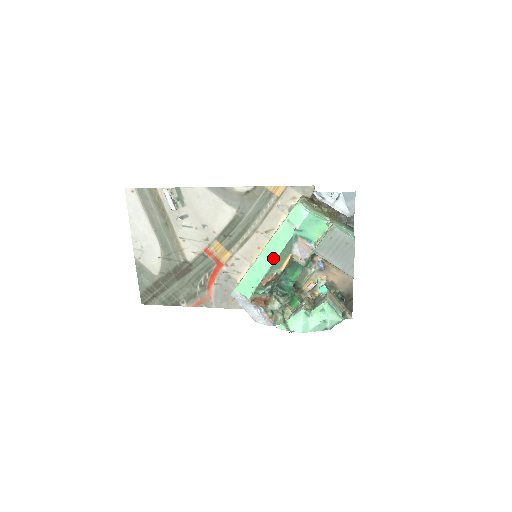
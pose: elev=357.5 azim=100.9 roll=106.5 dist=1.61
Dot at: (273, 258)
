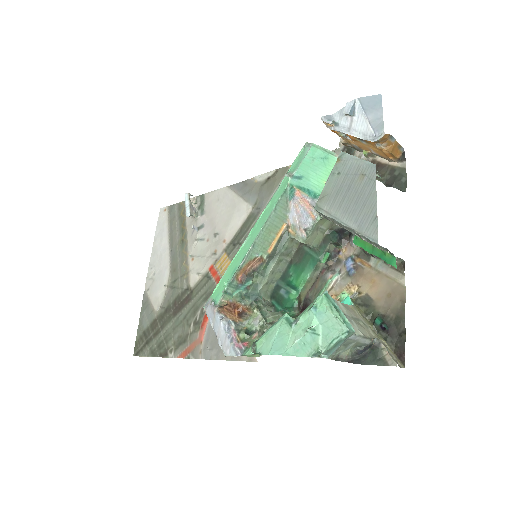
Dot at: (258, 230)
